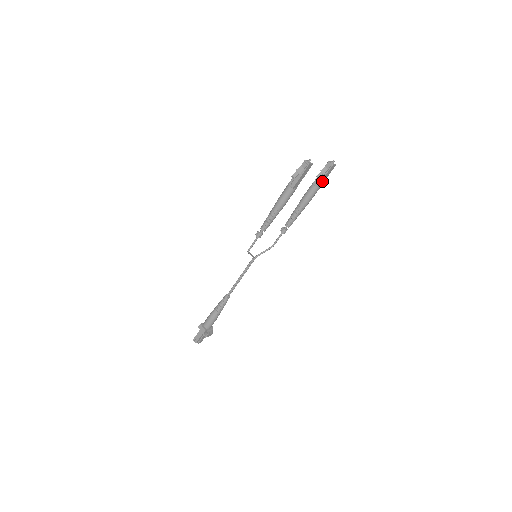
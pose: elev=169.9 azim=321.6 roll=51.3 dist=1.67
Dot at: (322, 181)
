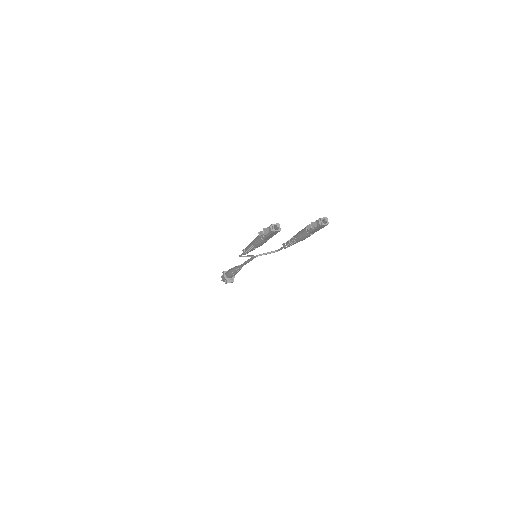
Dot at: (315, 230)
